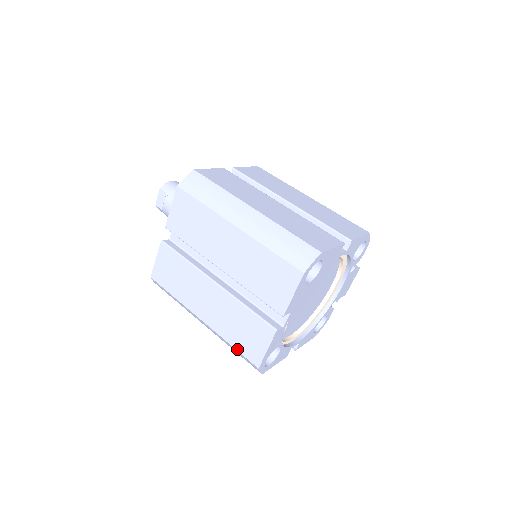
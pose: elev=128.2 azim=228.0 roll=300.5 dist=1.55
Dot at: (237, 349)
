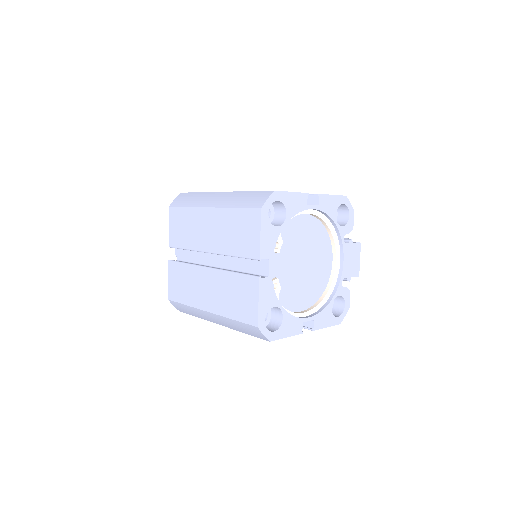
Dot at: (238, 320)
